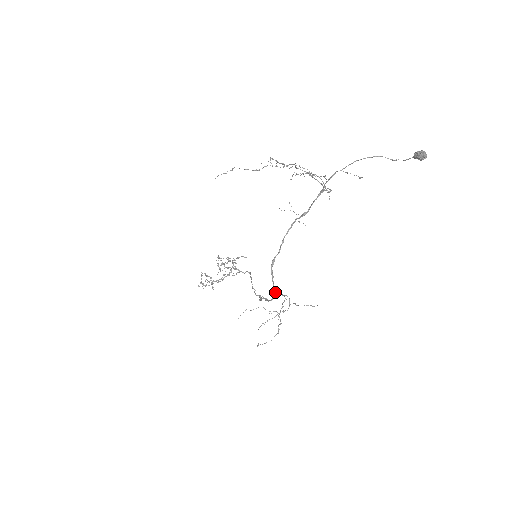
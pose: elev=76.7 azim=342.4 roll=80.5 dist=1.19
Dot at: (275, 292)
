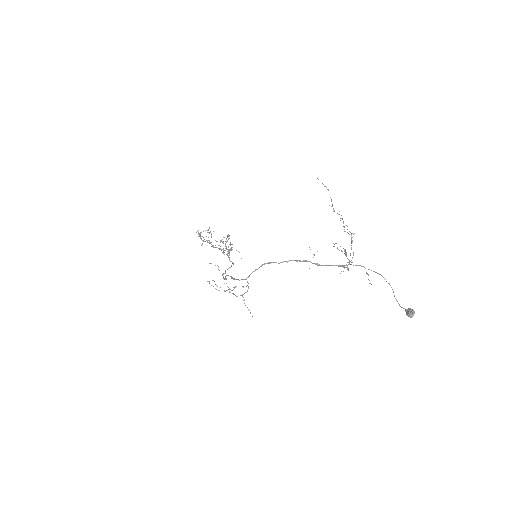
Dot at: (247, 277)
